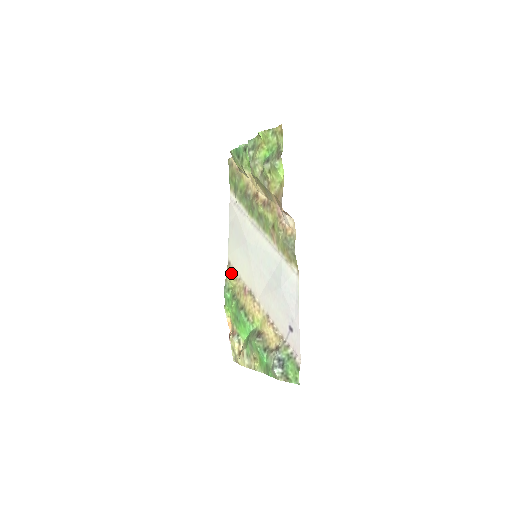
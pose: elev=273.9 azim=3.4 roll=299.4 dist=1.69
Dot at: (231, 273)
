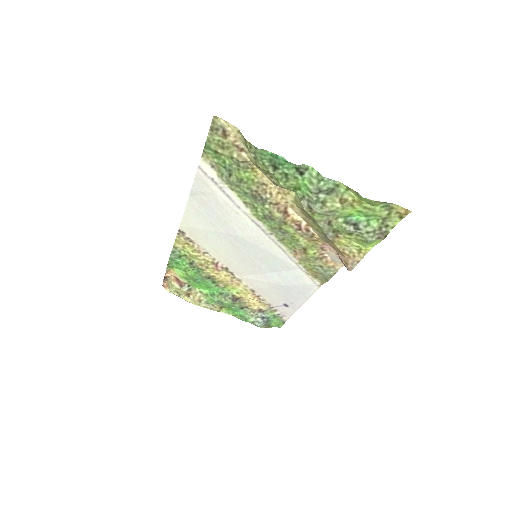
Dot at: (187, 244)
